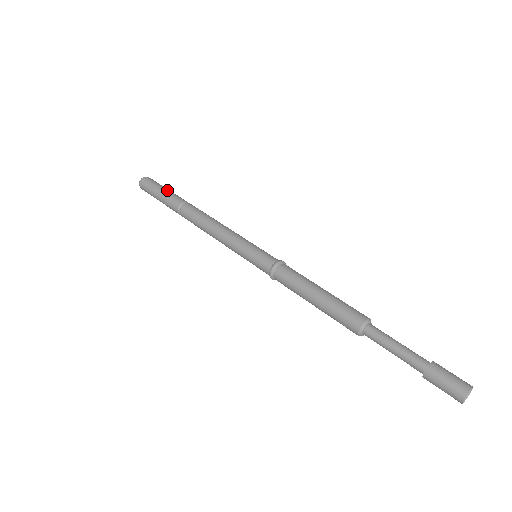
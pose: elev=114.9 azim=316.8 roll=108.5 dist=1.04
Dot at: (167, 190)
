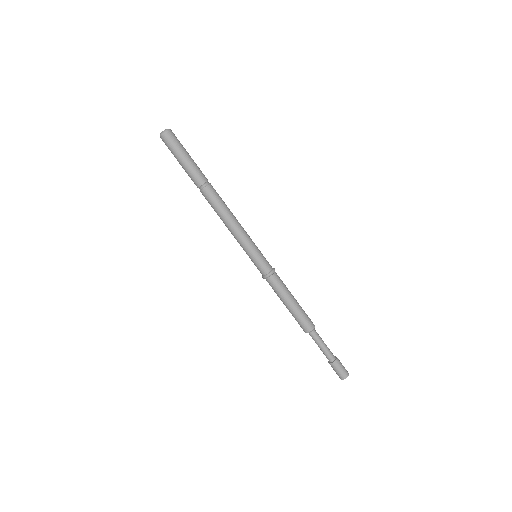
Dot at: (192, 159)
